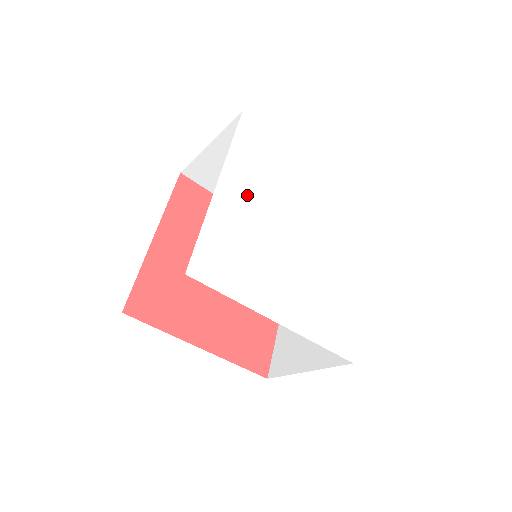
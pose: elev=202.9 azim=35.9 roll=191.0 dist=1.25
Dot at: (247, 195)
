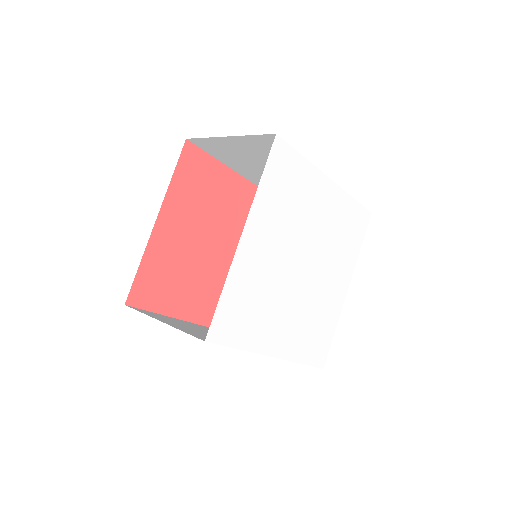
Dot at: (266, 239)
